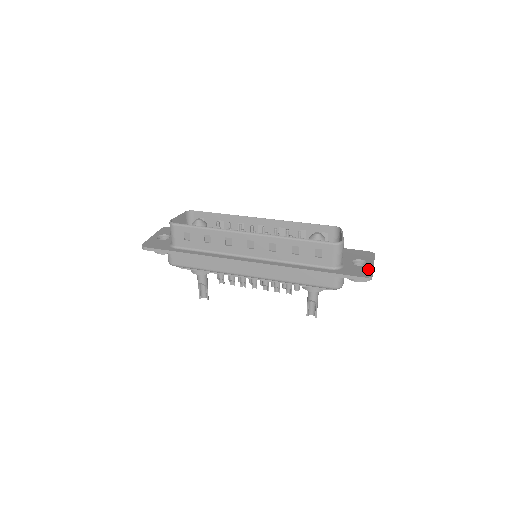
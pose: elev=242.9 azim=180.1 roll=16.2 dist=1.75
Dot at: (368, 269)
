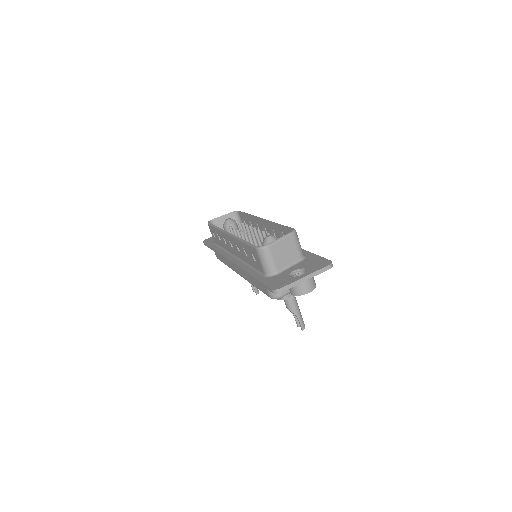
Dot at: (290, 280)
